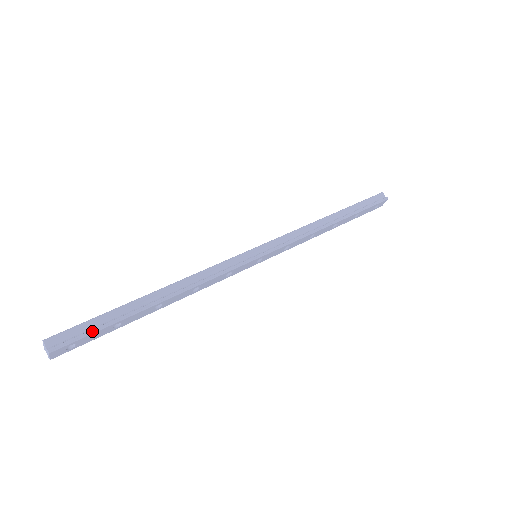
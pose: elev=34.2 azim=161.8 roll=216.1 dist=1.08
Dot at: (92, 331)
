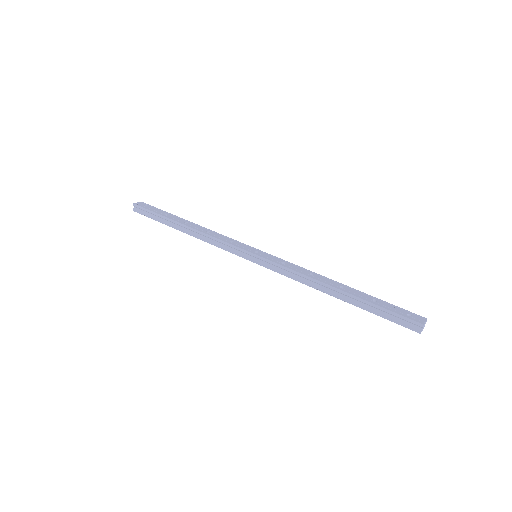
Dot at: (150, 217)
